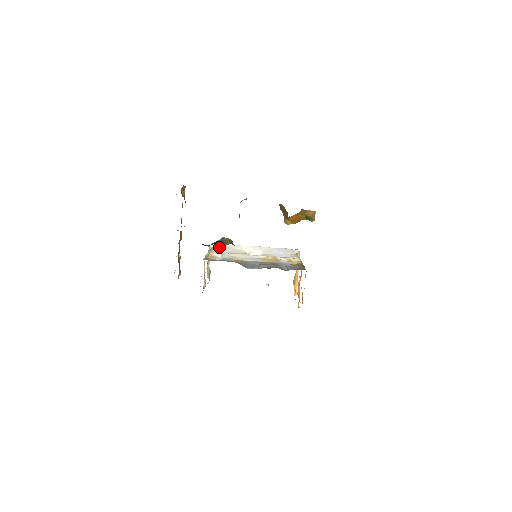
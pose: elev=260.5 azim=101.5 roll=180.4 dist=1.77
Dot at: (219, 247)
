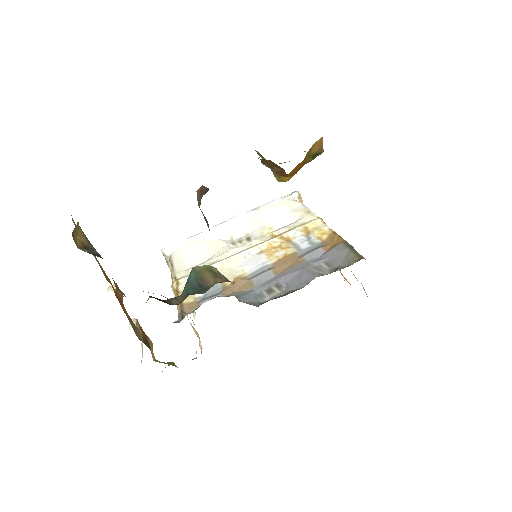
Dot at: (180, 251)
